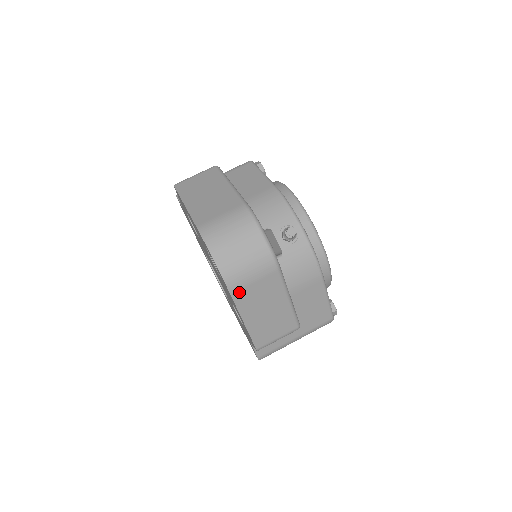
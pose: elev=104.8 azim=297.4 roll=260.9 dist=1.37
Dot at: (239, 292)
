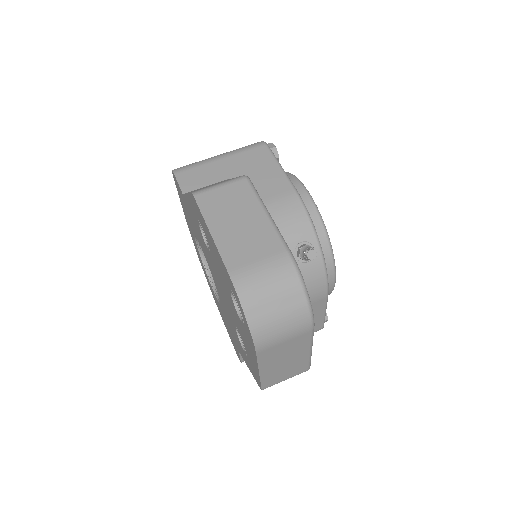
Dot at: (265, 351)
